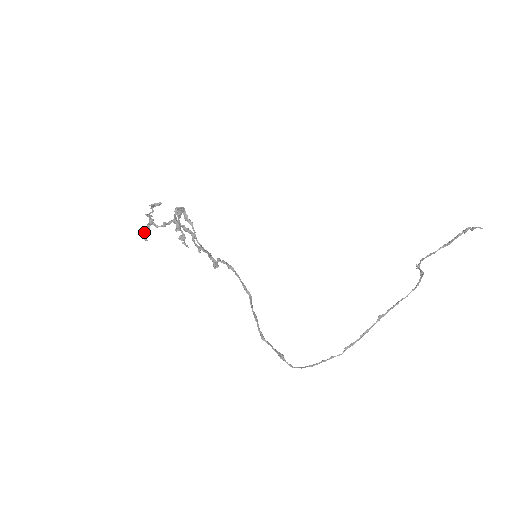
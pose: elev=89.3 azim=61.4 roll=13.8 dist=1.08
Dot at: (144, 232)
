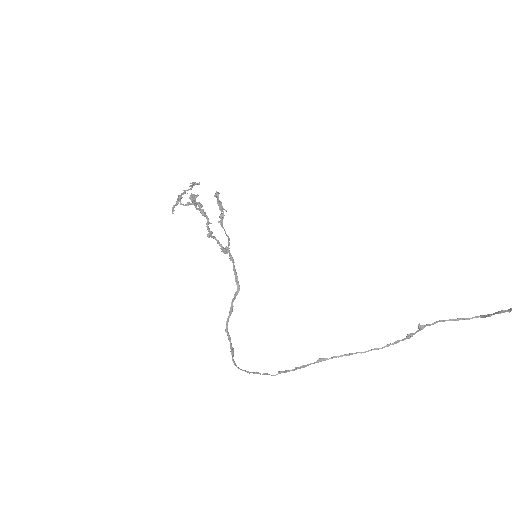
Dot at: (173, 206)
